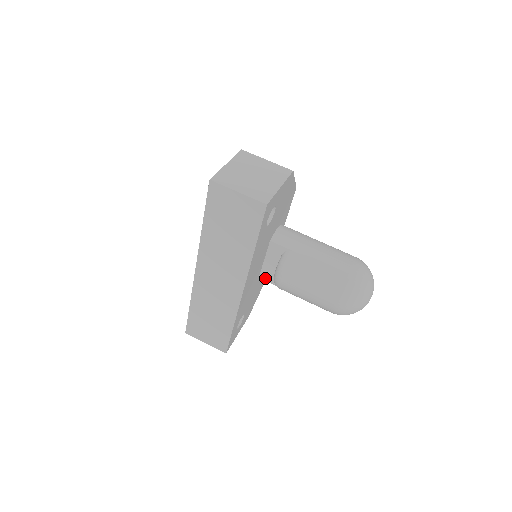
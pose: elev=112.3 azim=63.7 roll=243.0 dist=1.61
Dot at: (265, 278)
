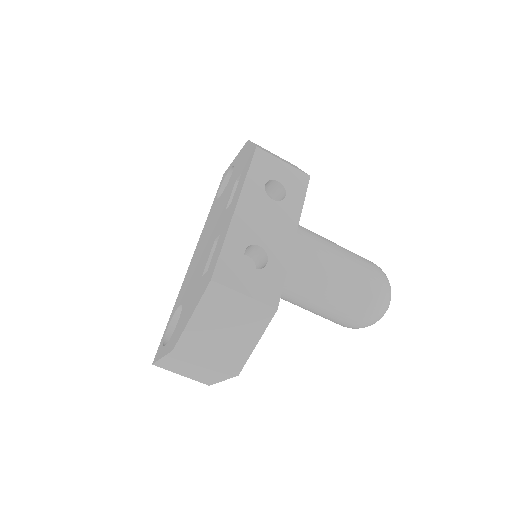
Dot at: occluded
